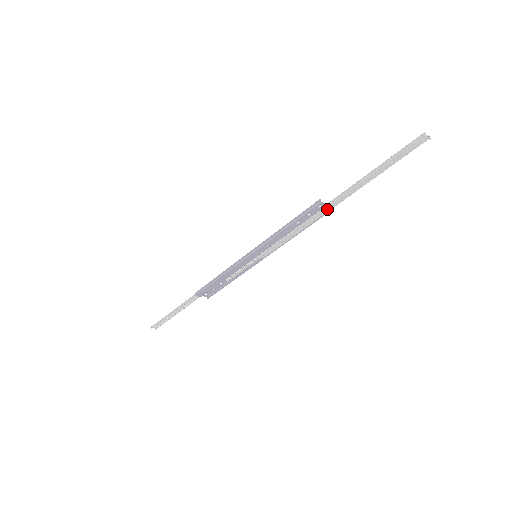
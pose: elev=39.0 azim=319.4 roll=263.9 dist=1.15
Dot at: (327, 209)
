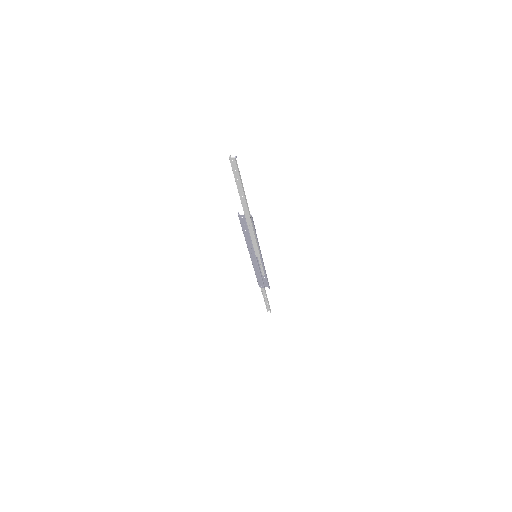
Dot at: (248, 218)
